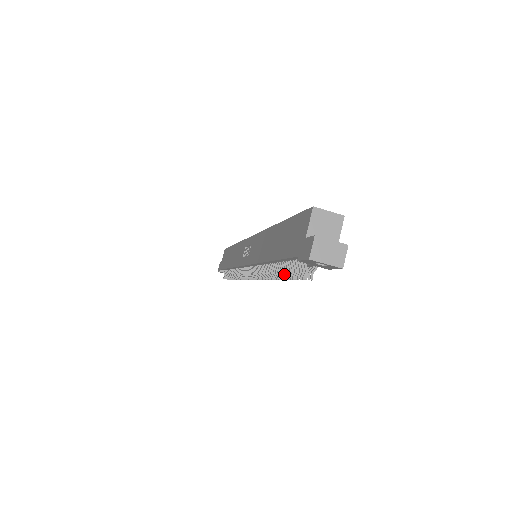
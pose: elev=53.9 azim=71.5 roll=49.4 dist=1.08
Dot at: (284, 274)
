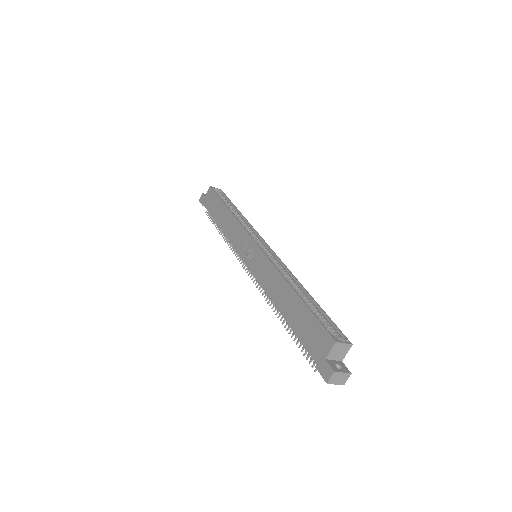
Dot at: (294, 338)
